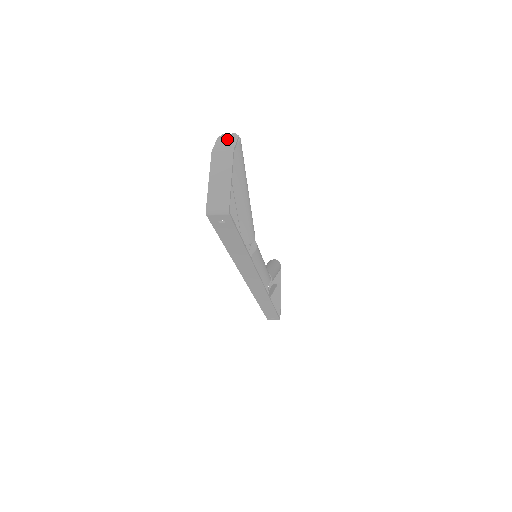
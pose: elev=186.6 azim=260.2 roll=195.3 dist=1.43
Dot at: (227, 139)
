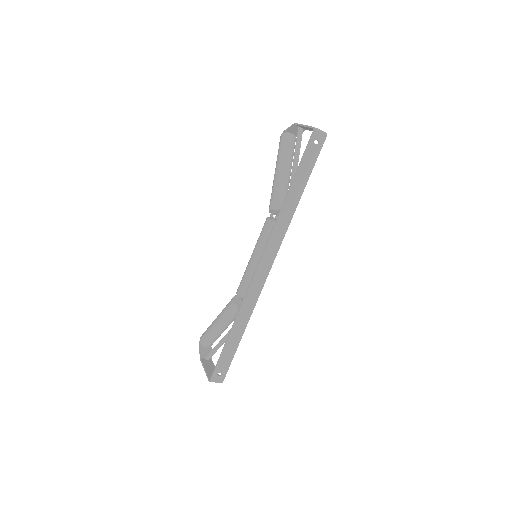
Dot at: (291, 132)
